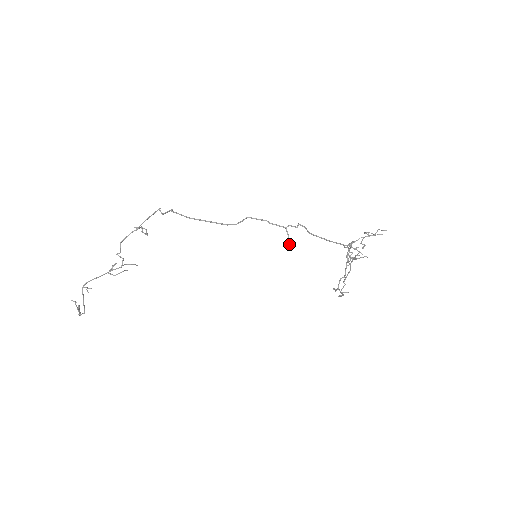
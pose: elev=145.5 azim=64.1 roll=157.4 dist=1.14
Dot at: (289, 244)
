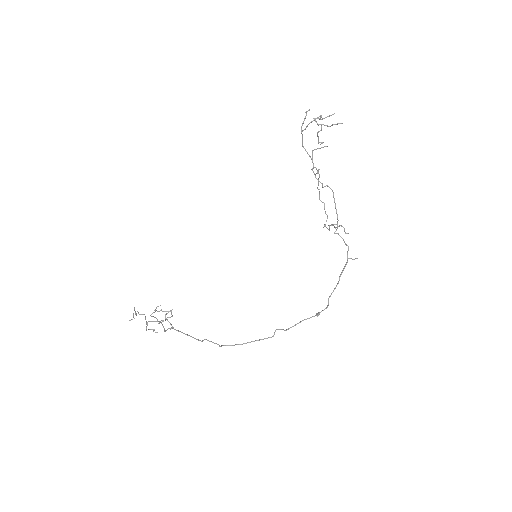
Dot at: occluded
